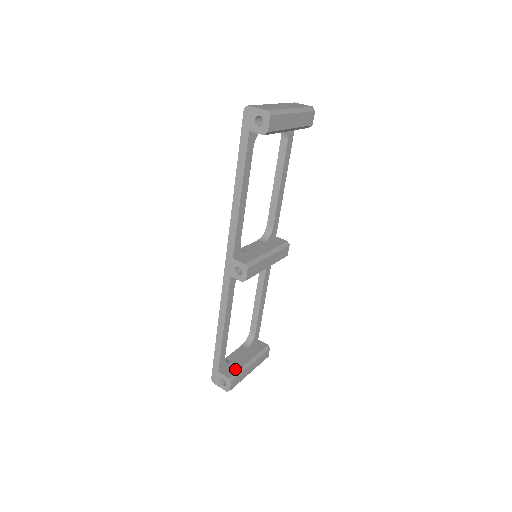
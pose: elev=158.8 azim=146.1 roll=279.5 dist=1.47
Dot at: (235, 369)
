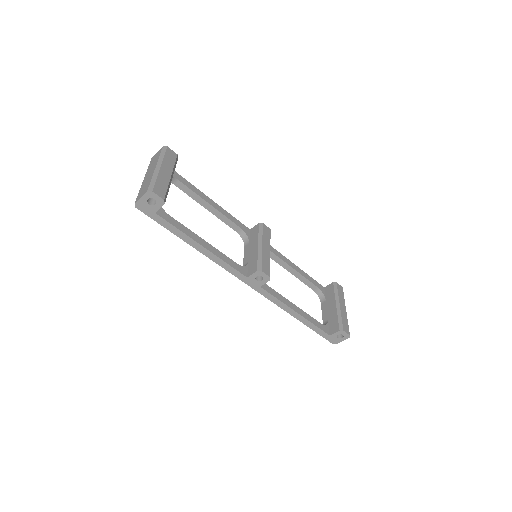
Dot at: (336, 321)
